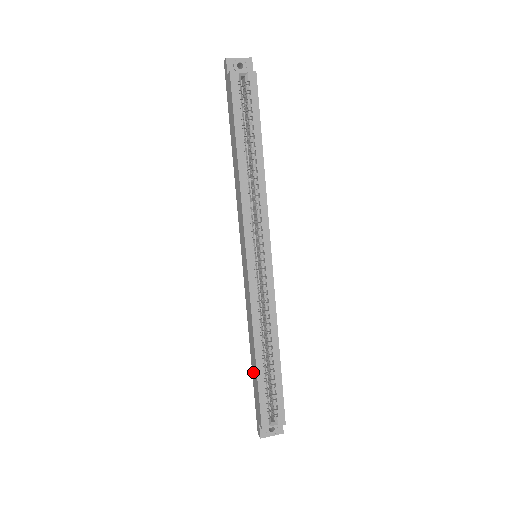
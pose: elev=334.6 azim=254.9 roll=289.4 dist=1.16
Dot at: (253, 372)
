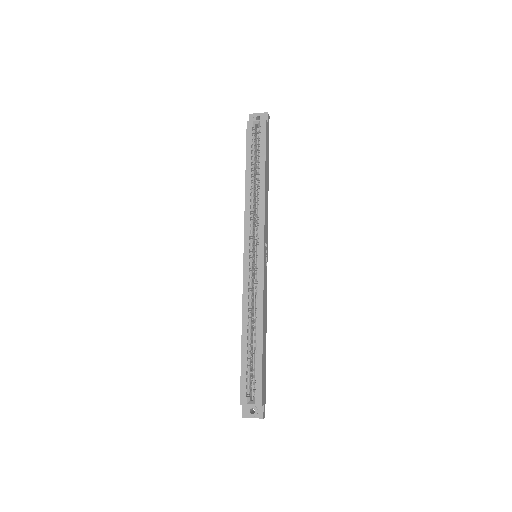
Dot at: occluded
